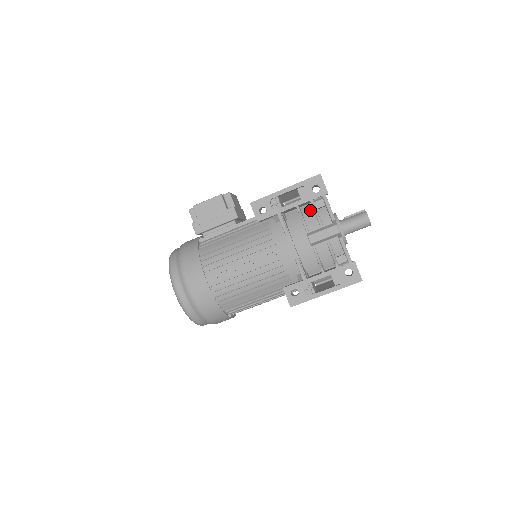
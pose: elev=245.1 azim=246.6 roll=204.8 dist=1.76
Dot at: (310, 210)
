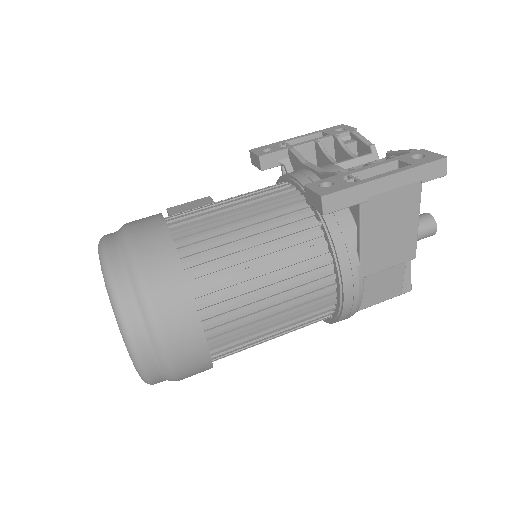
Dot at: occluded
